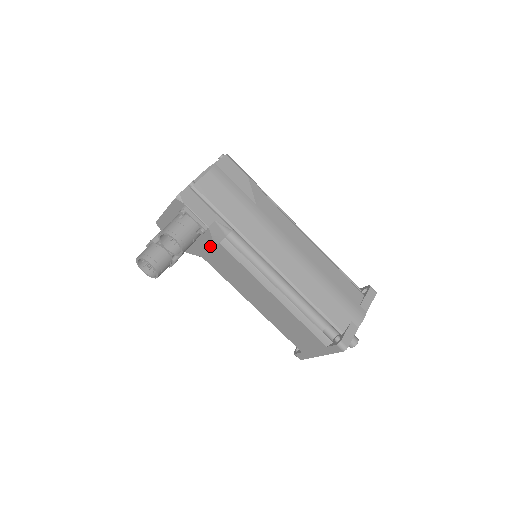
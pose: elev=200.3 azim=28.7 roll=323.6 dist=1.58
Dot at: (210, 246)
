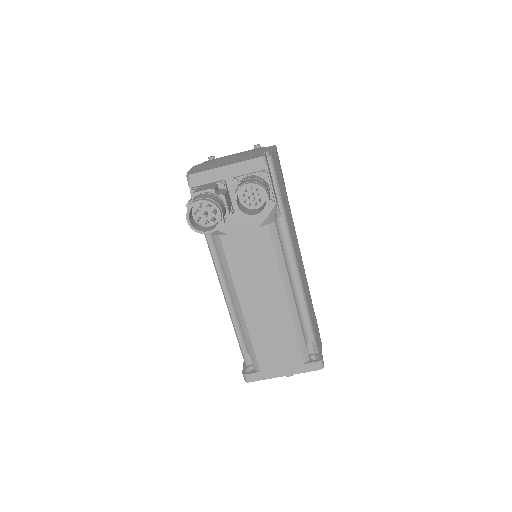
Dot at: (255, 224)
